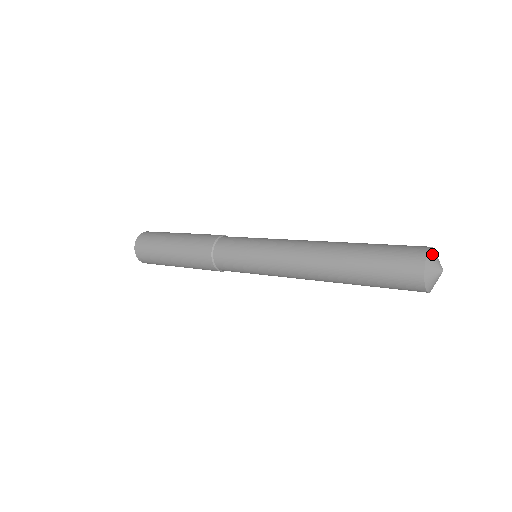
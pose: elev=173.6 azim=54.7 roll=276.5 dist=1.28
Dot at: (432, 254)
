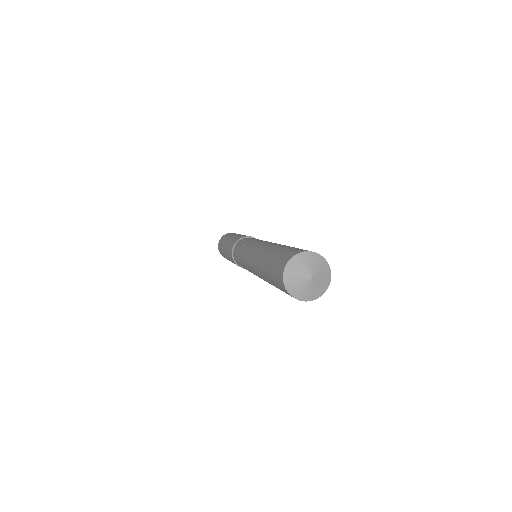
Dot at: (314, 258)
